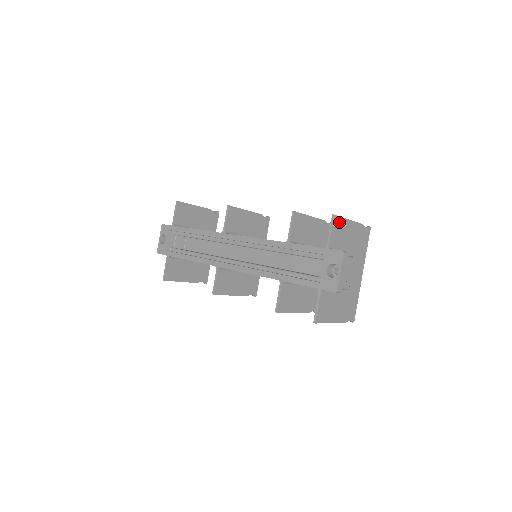
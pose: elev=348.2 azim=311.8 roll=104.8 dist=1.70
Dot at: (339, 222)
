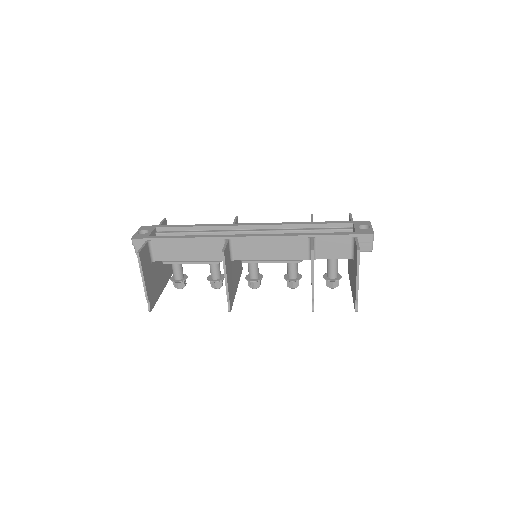
Dot at: occluded
